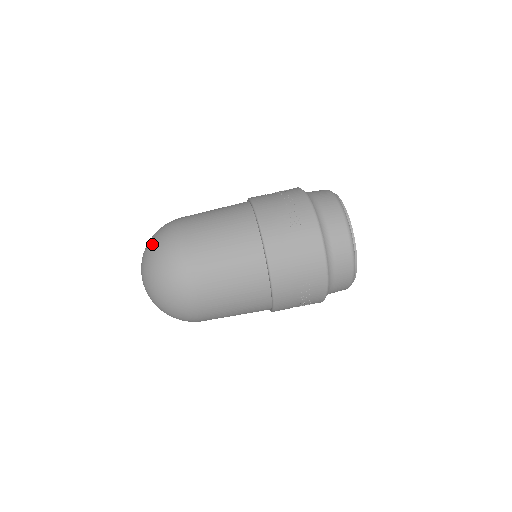
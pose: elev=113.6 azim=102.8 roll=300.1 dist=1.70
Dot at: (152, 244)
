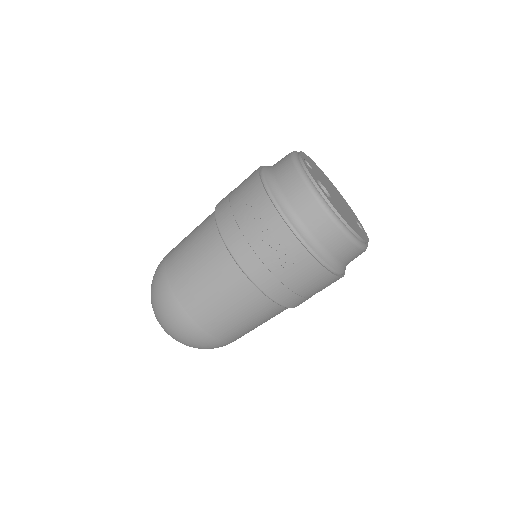
Dot at: (160, 321)
